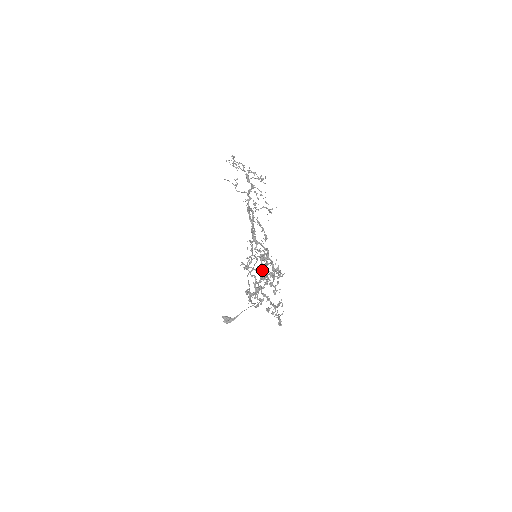
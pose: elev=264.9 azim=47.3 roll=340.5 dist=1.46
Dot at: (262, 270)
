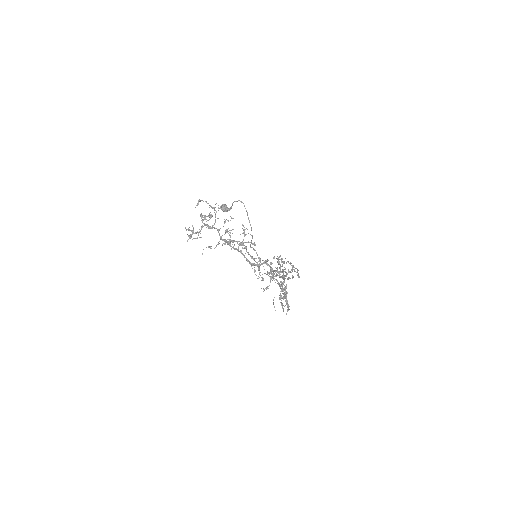
Dot at: (273, 275)
